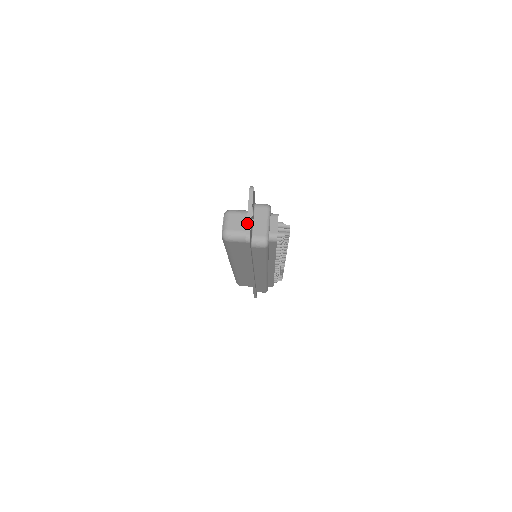
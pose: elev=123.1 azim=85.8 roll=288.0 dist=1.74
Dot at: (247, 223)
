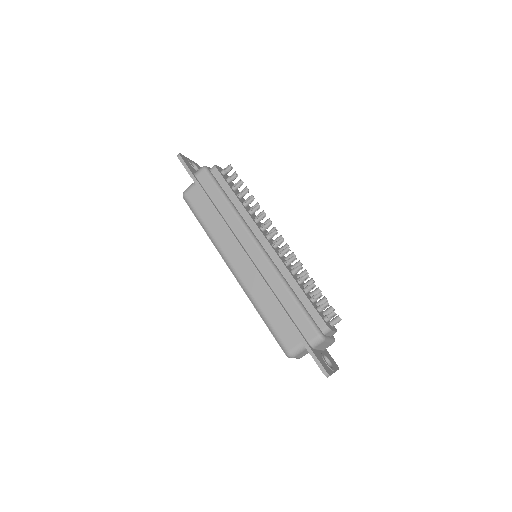
Dot at: occluded
